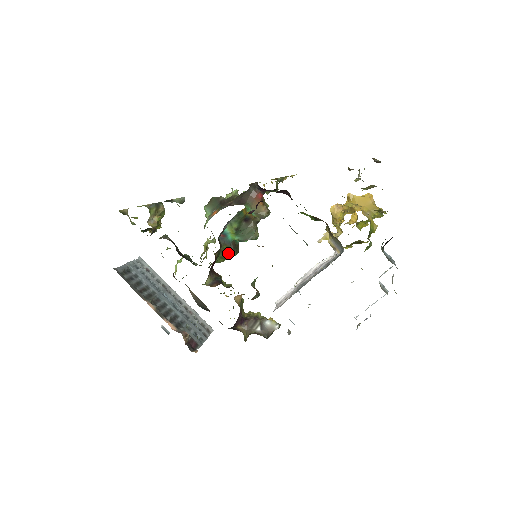
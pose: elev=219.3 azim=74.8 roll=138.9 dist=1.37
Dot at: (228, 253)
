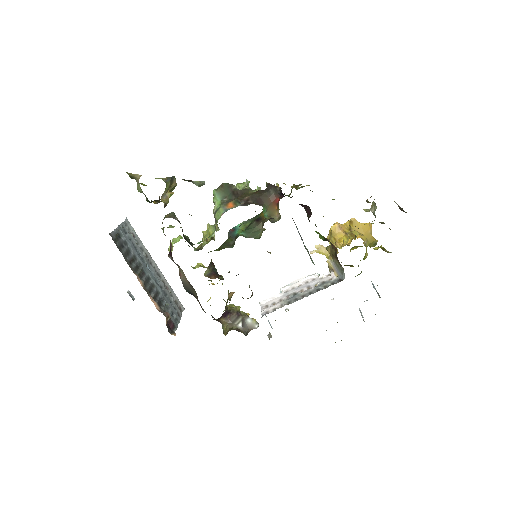
Dot at: (228, 245)
